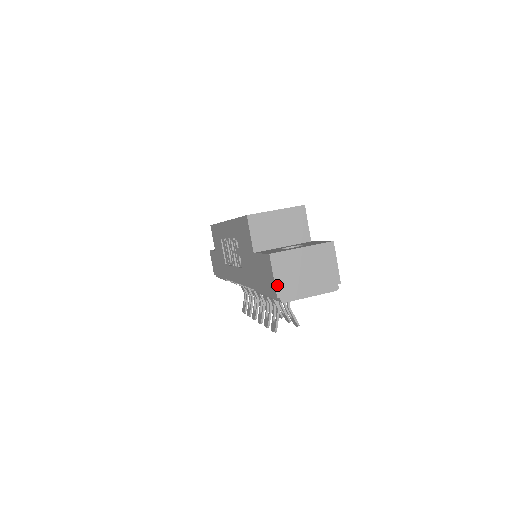
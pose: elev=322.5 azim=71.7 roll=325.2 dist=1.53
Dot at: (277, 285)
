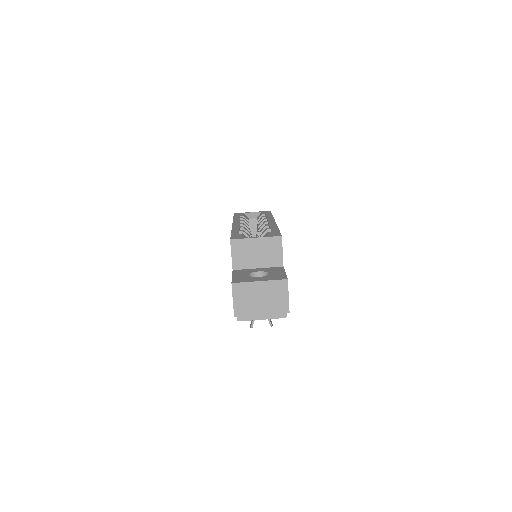
Dot at: (235, 307)
